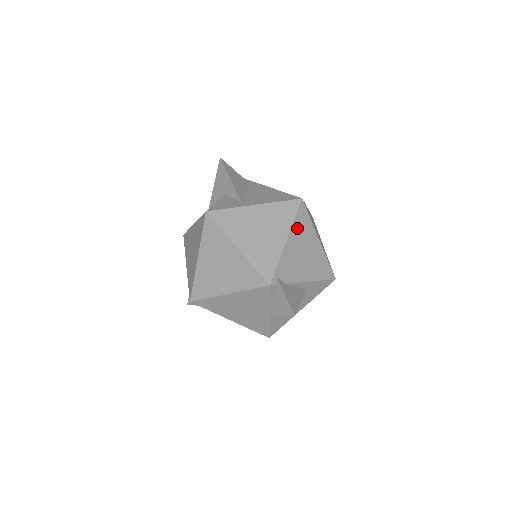
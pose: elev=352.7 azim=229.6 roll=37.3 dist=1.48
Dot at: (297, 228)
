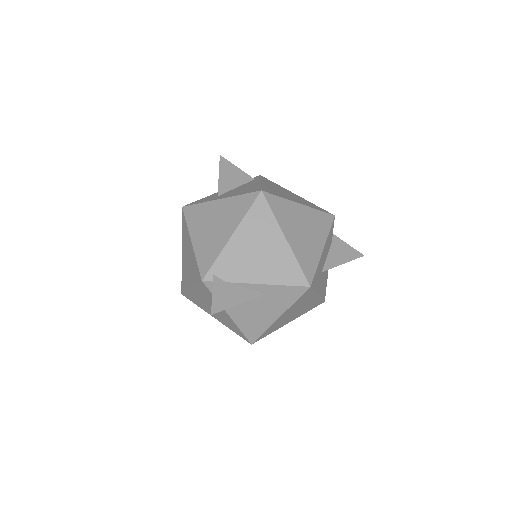
Dot at: (250, 223)
